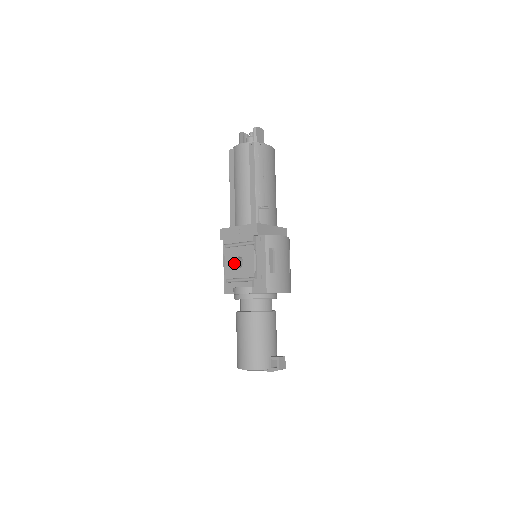
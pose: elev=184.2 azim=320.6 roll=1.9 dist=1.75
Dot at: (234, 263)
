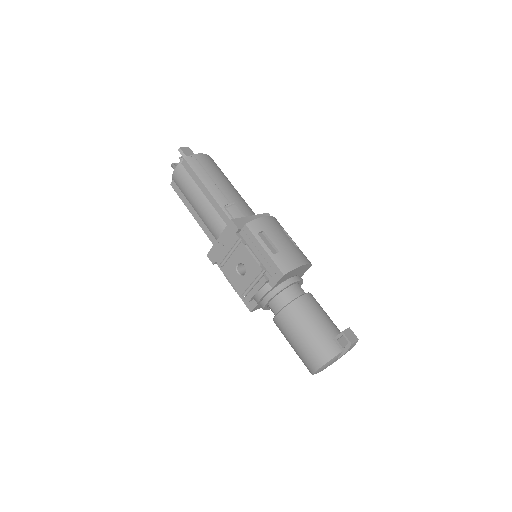
Dot at: (238, 274)
